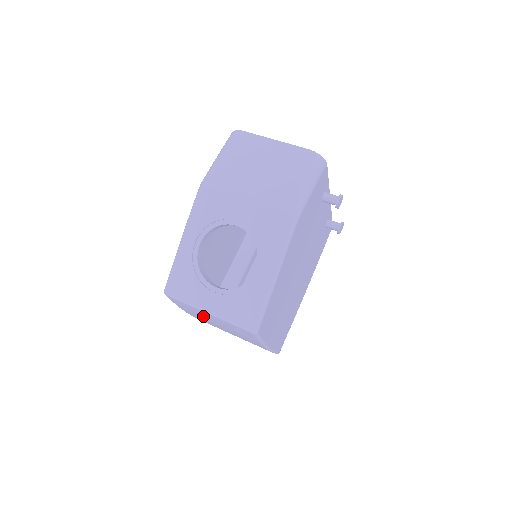
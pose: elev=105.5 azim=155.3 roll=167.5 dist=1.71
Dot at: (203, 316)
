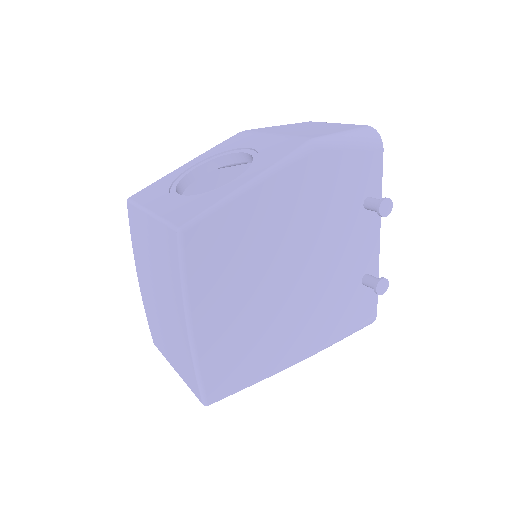
Dot at: (146, 247)
